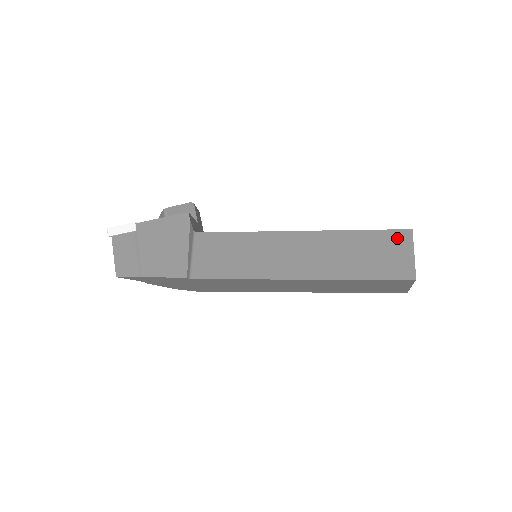
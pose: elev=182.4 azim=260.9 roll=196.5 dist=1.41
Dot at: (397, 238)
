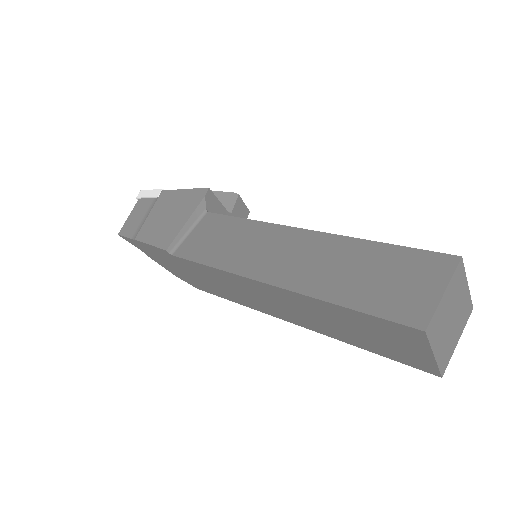
Dot at: (429, 263)
